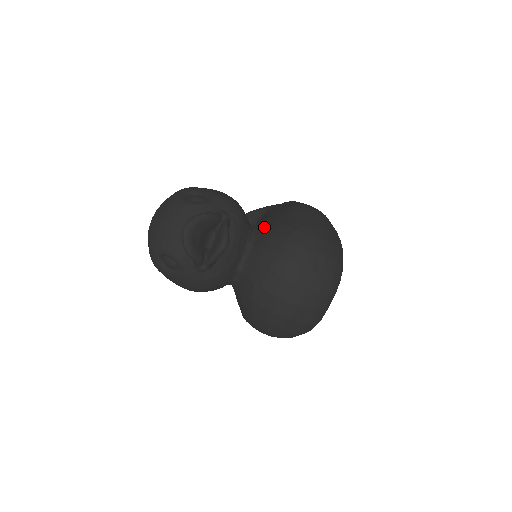
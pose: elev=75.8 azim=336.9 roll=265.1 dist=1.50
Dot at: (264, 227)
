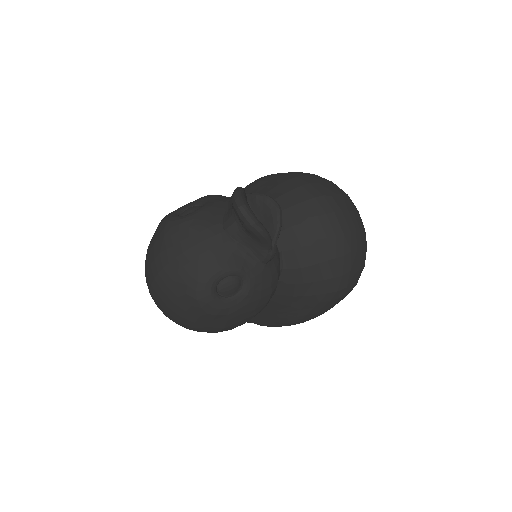
Dot at: occluded
